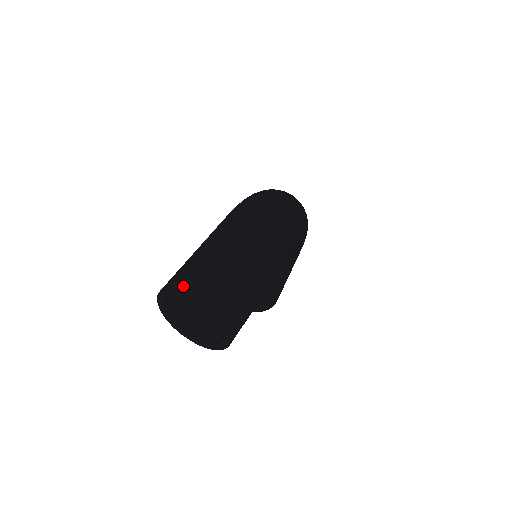
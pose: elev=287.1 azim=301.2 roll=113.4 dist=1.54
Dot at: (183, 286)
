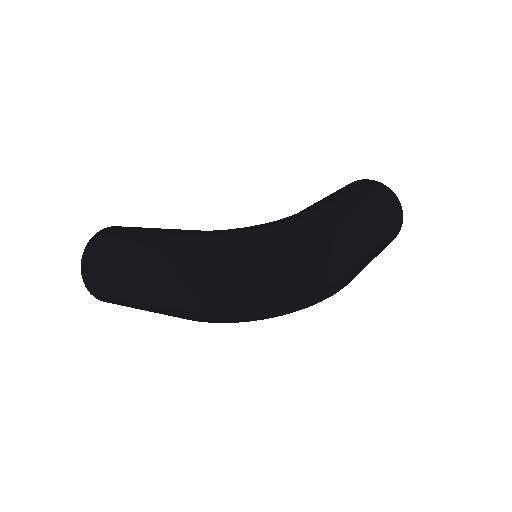
Dot at: (83, 262)
